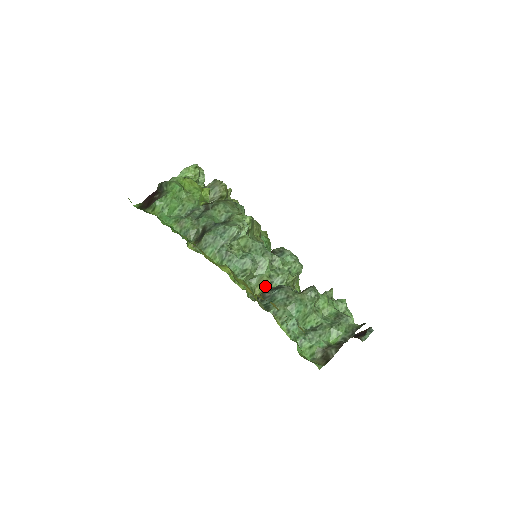
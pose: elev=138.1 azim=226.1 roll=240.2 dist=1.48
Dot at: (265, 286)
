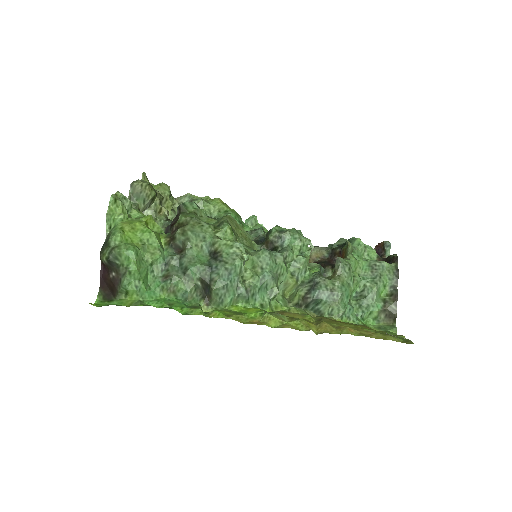
Dot at: (293, 286)
